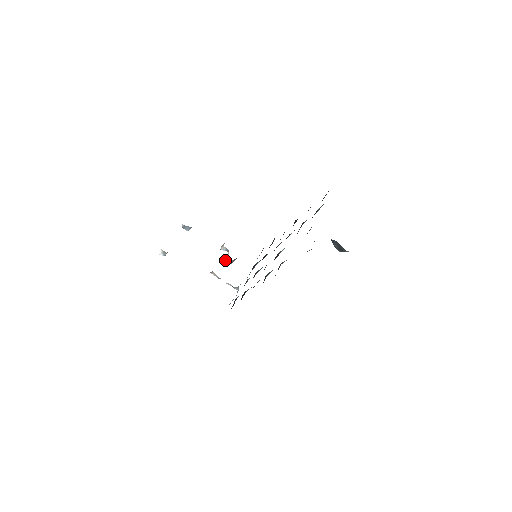
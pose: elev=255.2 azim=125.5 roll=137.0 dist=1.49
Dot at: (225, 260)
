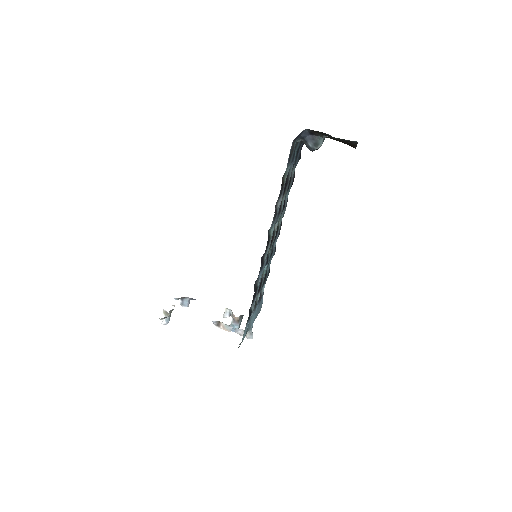
Dot at: occluded
